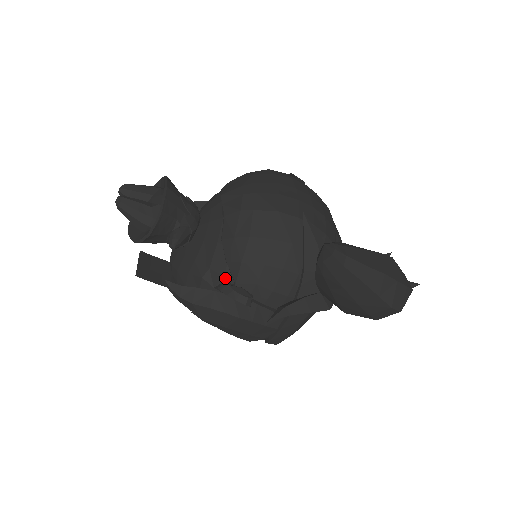
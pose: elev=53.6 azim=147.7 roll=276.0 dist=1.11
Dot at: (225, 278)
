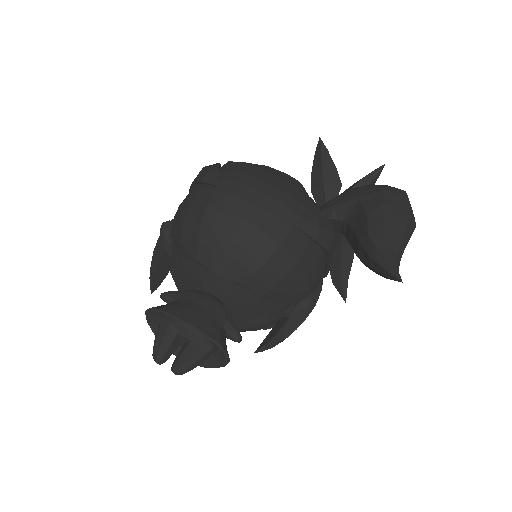
Dot at: (283, 308)
